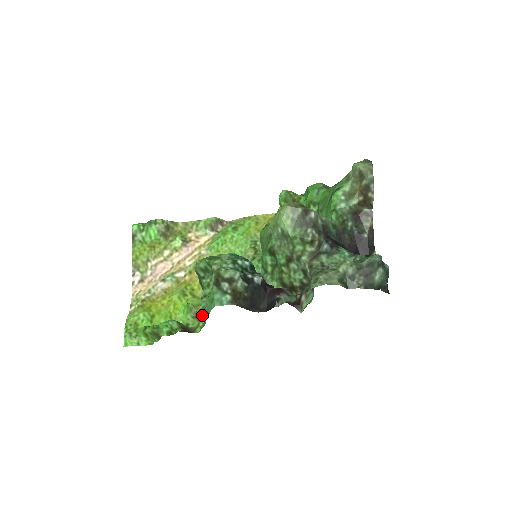
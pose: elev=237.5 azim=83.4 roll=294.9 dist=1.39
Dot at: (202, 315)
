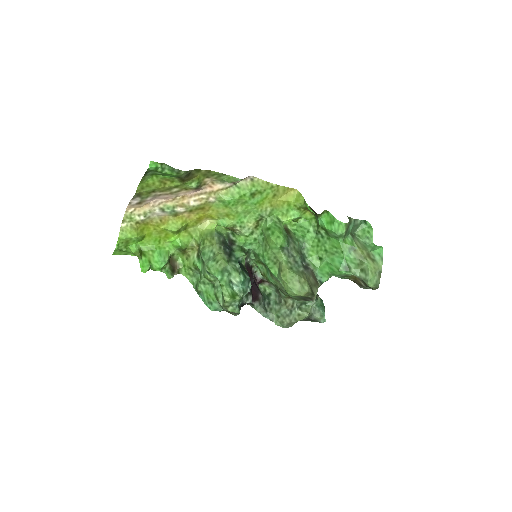
Dot at: (191, 267)
